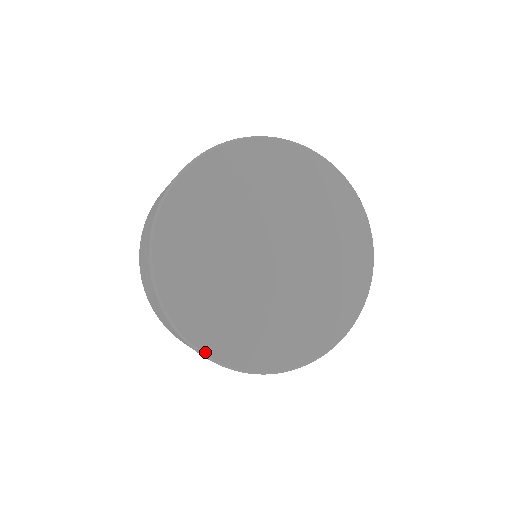
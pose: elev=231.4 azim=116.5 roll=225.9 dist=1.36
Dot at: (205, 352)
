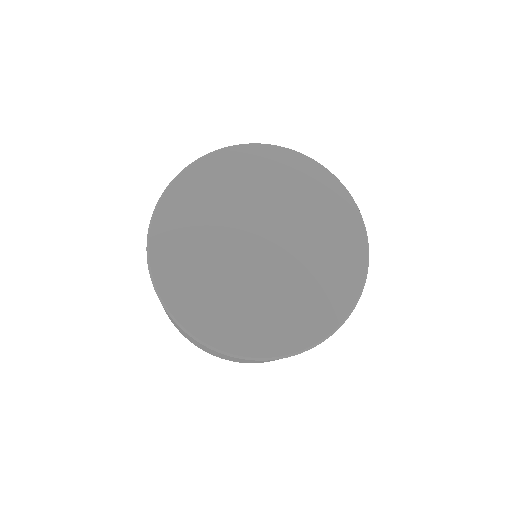
Dot at: (151, 254)
